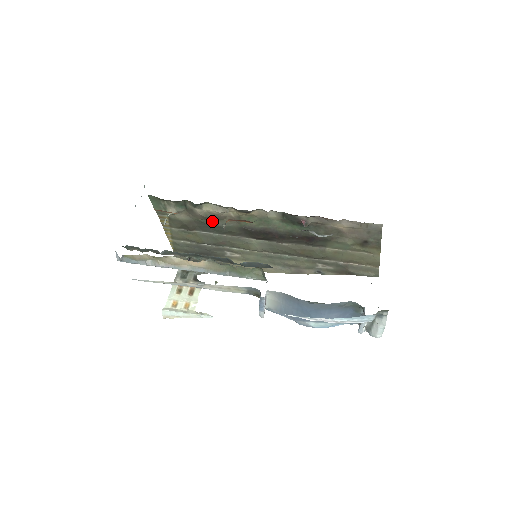
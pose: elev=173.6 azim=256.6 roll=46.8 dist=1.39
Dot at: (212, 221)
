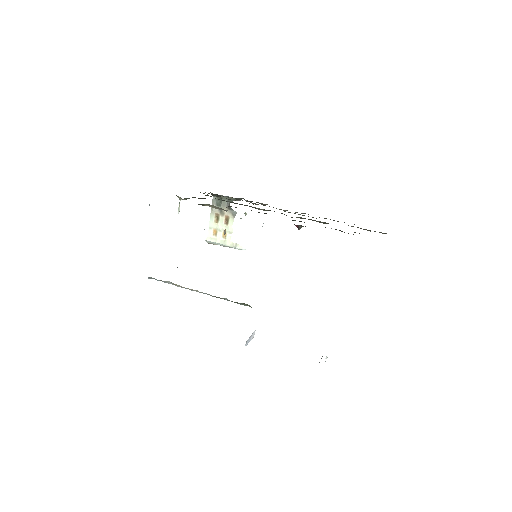
Dot at: occluded
